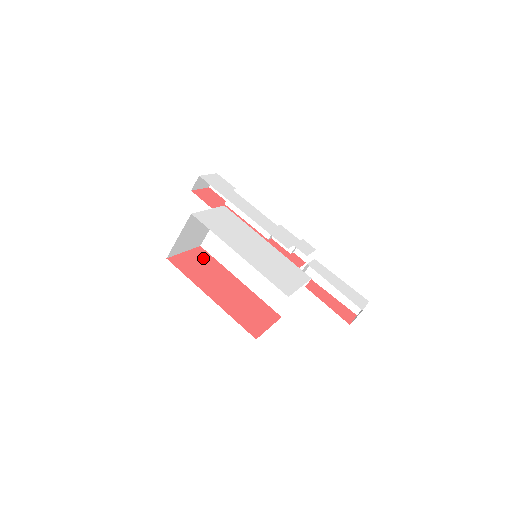
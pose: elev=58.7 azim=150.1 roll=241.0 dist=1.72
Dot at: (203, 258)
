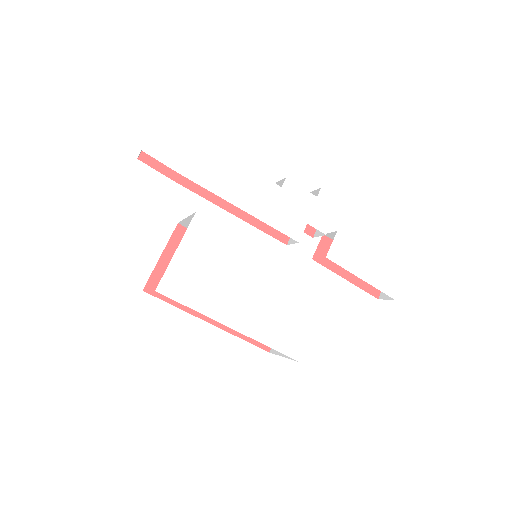
Dot at: occluded
